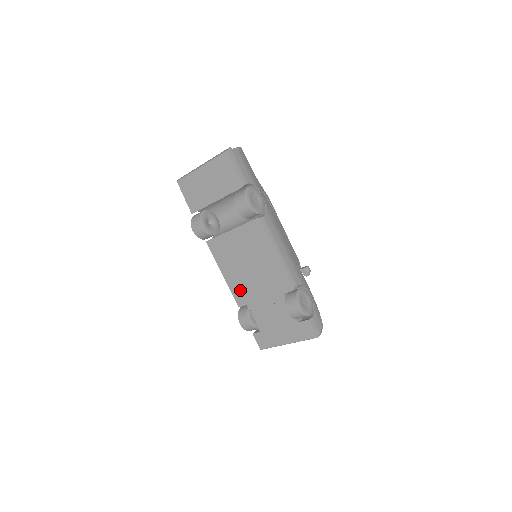
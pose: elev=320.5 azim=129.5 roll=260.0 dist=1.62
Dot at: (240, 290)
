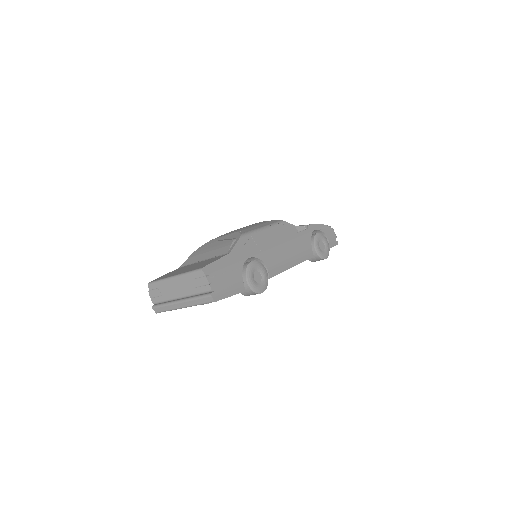
Dot at: occluded
